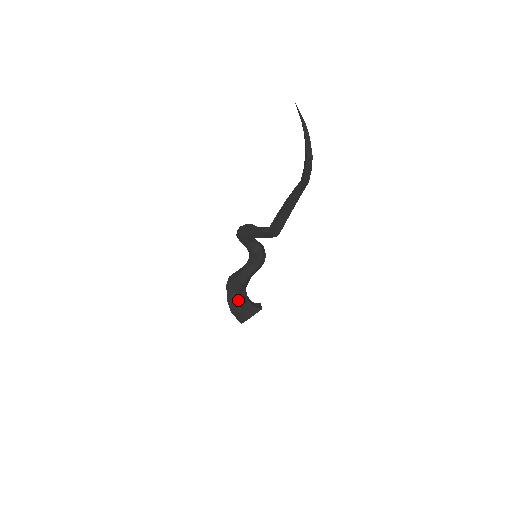
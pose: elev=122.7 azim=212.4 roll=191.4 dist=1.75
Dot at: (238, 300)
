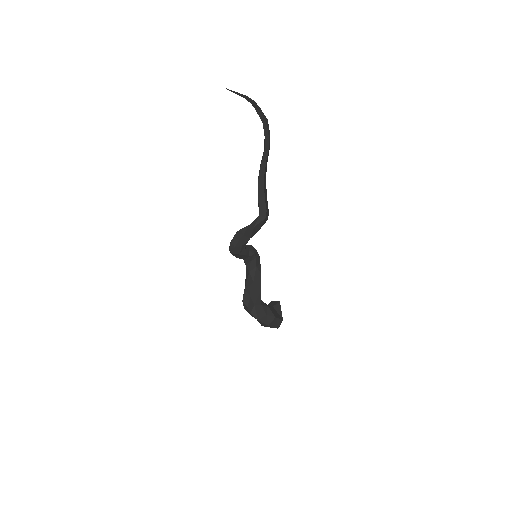
Dot at: (265, 310)
